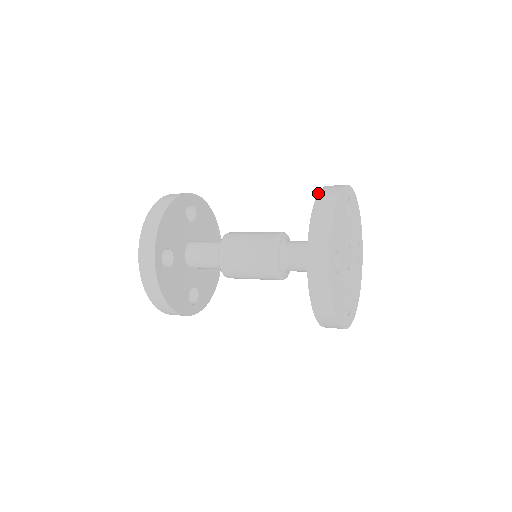
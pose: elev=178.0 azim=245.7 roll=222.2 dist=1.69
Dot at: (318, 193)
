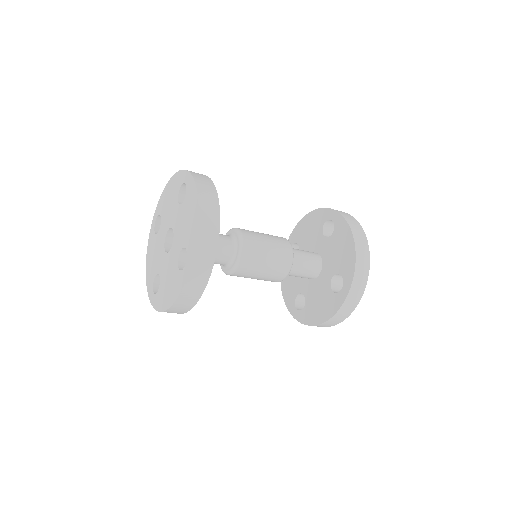
Dot at: (350, 227)
